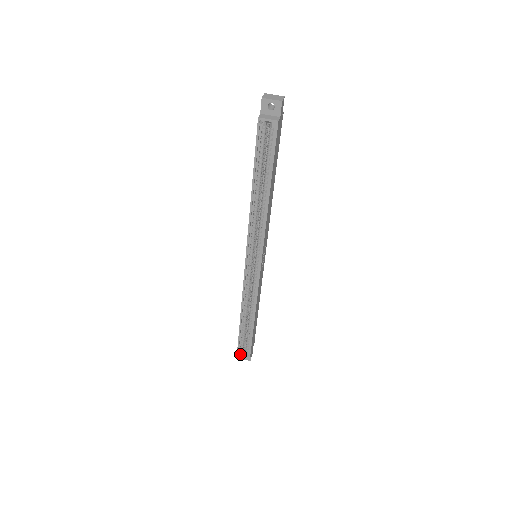
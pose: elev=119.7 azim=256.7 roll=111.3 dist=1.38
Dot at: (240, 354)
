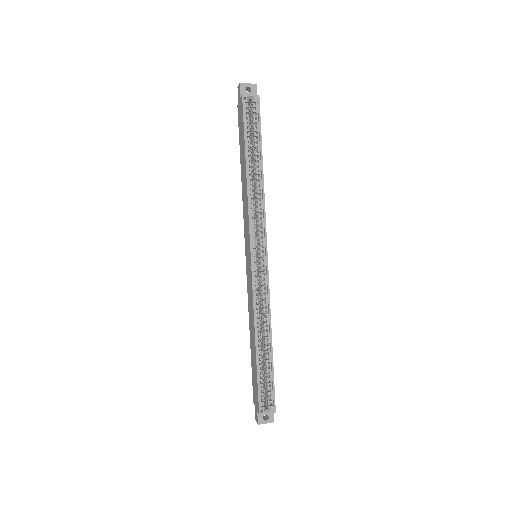
Dot at: (263, 408)
